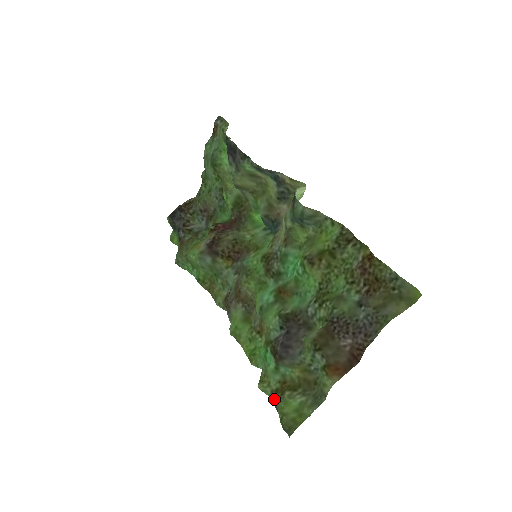
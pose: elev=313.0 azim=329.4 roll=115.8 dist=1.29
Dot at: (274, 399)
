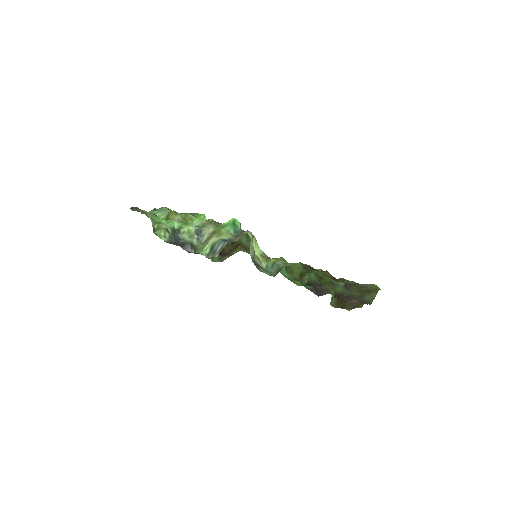
Dot at: occluded
